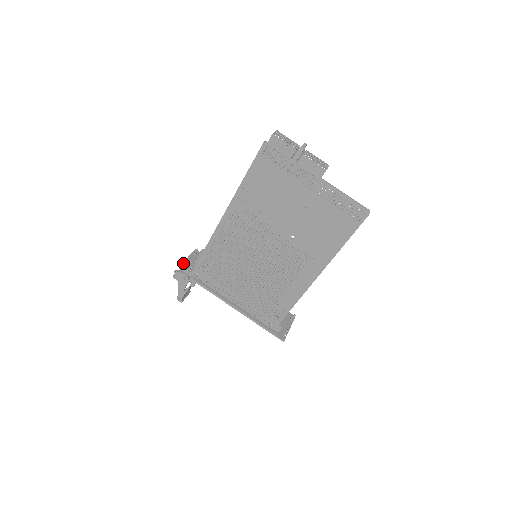
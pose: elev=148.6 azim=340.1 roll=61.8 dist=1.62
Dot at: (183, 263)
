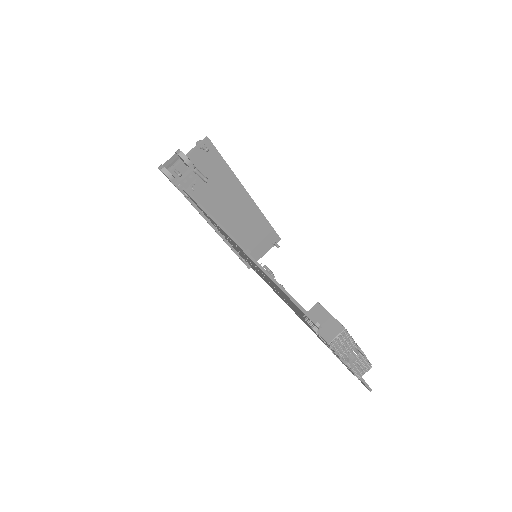
Dot at: (176, 173)
